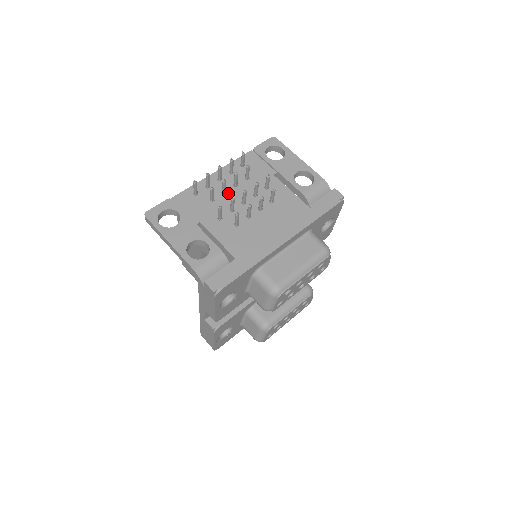
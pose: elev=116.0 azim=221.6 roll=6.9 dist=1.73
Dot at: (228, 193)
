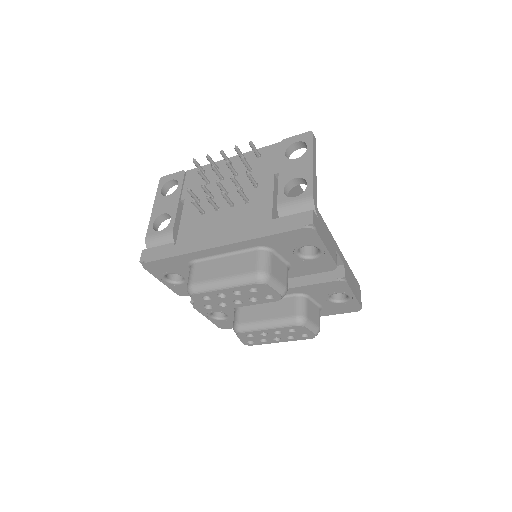
Dot at: (224, 180)
